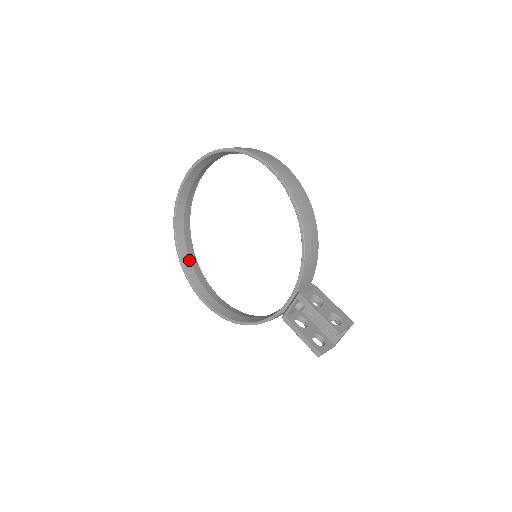
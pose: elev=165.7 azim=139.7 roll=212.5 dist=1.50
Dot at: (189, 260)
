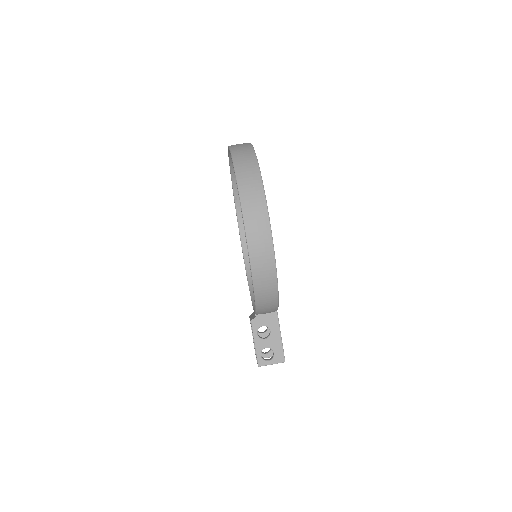
Dot at: occluded
